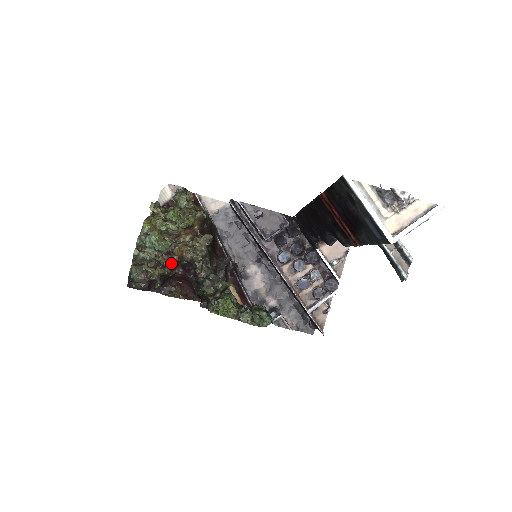
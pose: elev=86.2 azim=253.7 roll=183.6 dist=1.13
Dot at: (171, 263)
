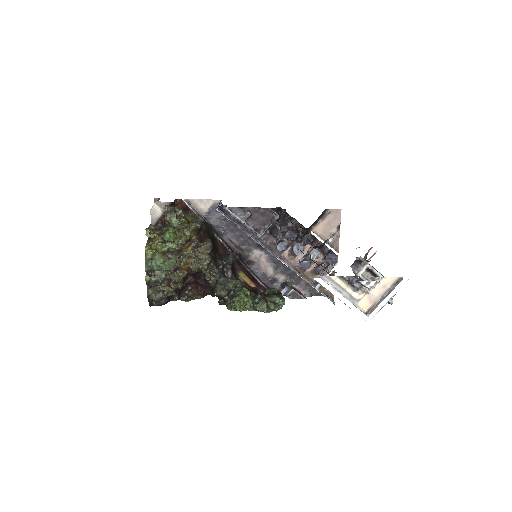
Dot at: (181, 278)
